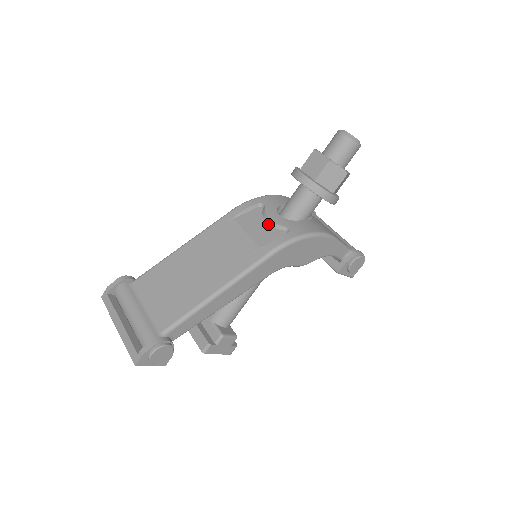
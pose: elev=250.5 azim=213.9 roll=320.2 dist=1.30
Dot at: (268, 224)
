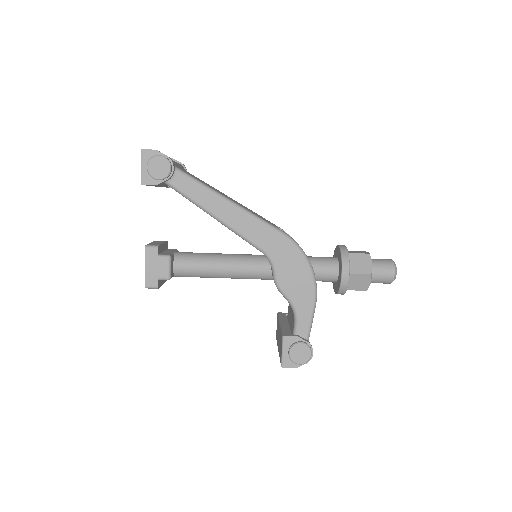
Dot at: occluded
